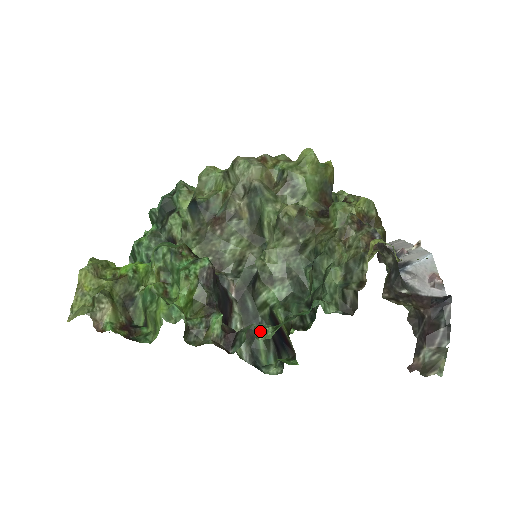
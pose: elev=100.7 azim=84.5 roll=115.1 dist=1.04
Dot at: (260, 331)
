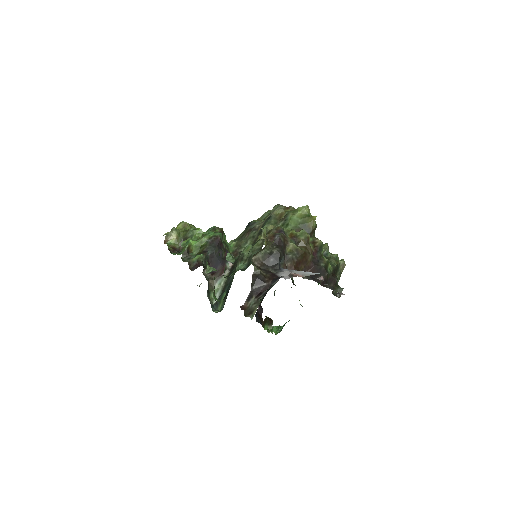
Dot at: (210, 269)
